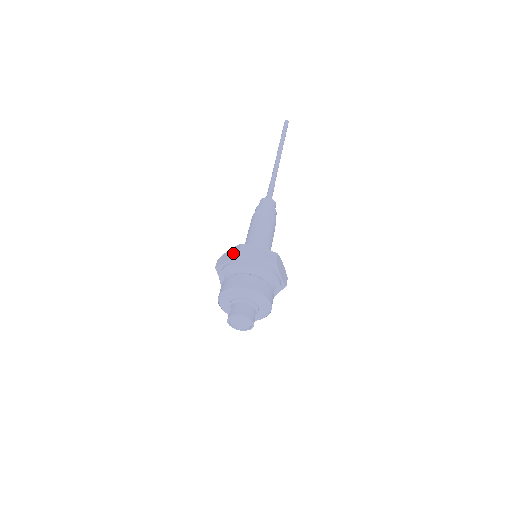
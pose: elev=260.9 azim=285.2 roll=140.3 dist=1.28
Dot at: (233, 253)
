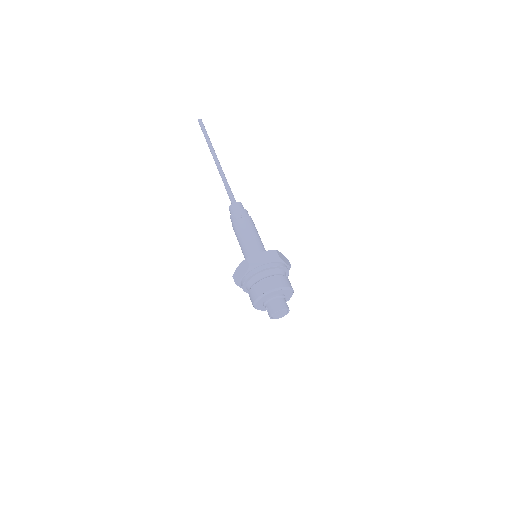
Dot at: (245, 268)
